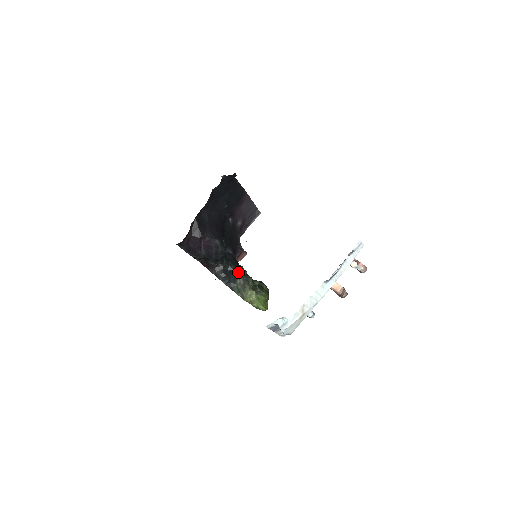
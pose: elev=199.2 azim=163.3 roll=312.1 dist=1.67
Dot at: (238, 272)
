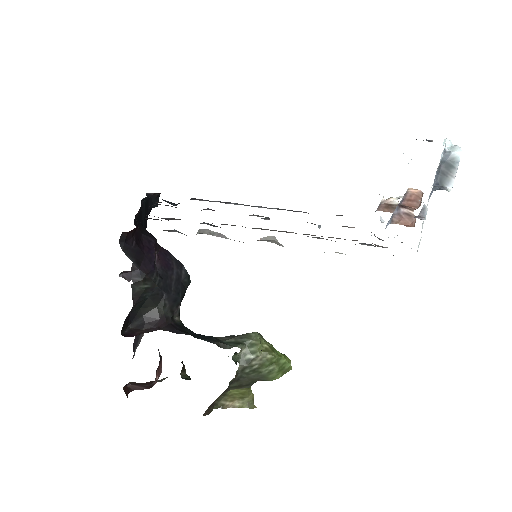
Dot at: occluded
